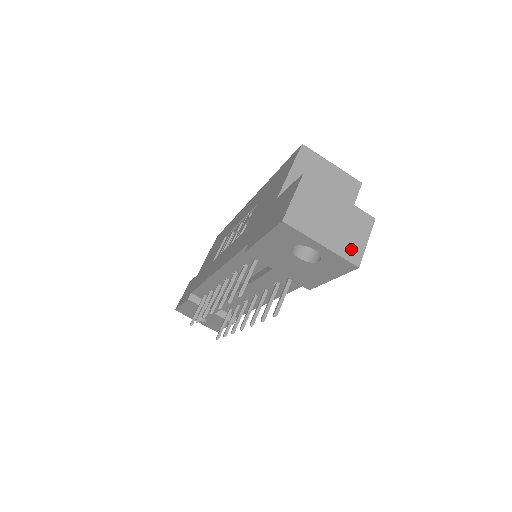
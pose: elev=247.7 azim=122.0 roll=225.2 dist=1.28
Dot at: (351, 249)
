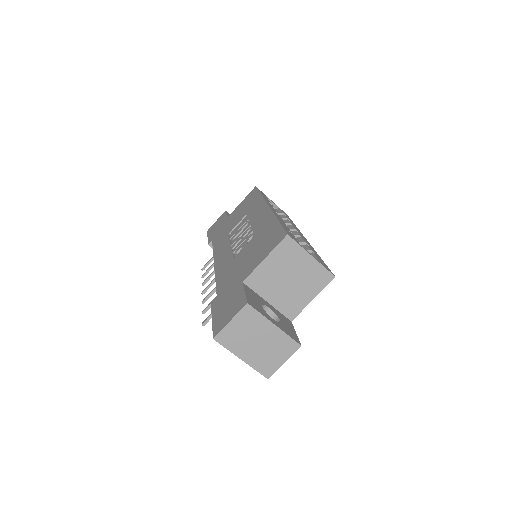
Dot at: (267, 365)
